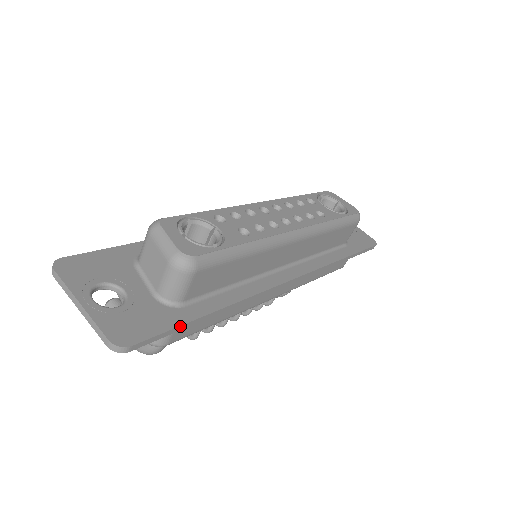
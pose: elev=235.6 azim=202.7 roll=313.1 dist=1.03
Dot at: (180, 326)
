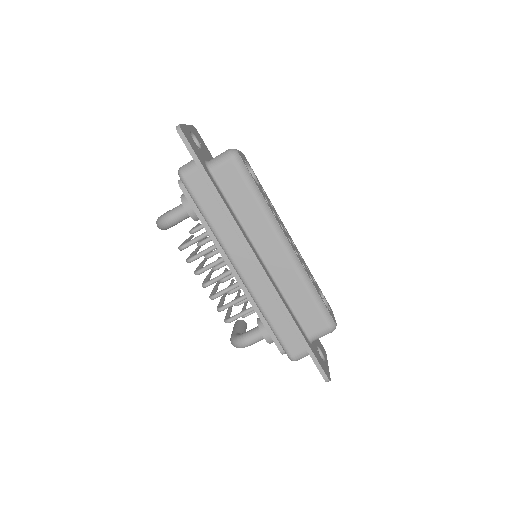
Dot at: (201, 163)
